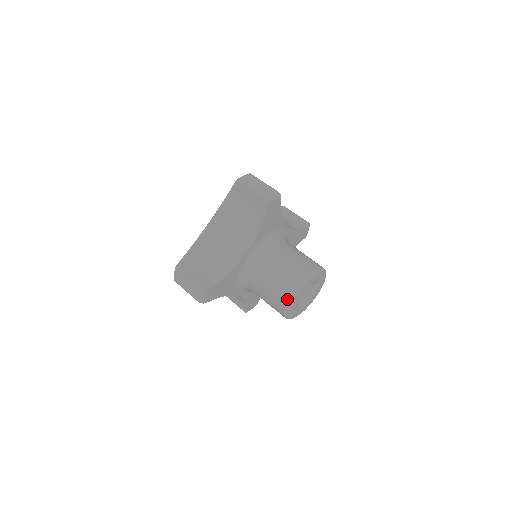
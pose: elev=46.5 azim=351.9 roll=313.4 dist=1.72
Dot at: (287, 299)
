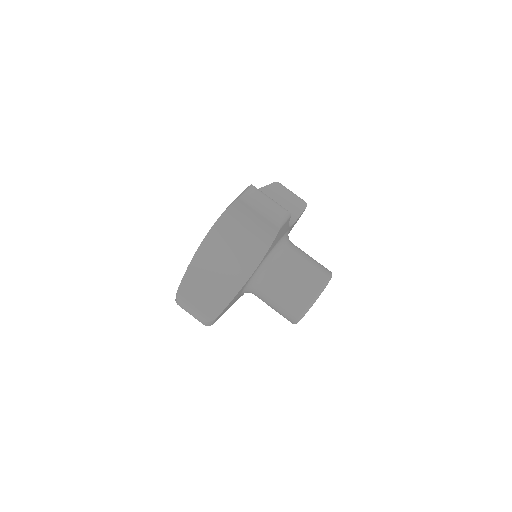
Dot at: (298, 315)
